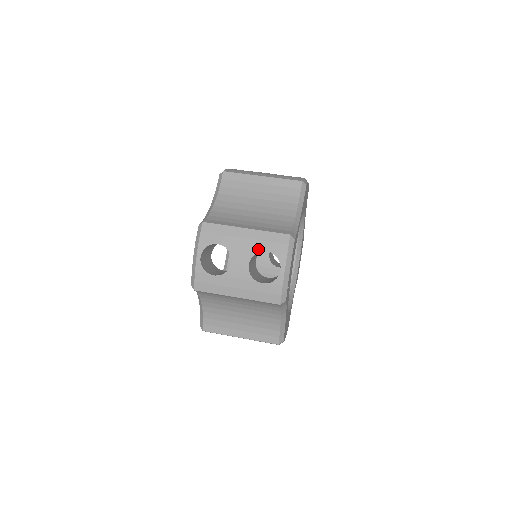
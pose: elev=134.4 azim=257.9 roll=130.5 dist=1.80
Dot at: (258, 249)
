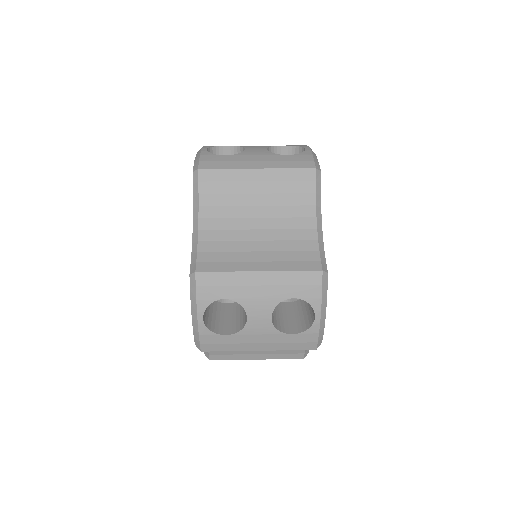
Dot at: (281, 297)
